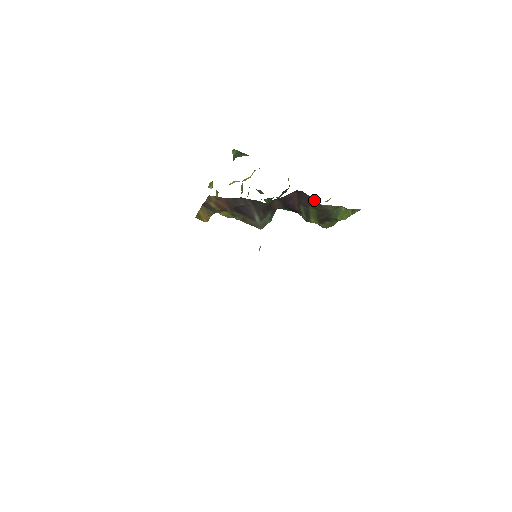
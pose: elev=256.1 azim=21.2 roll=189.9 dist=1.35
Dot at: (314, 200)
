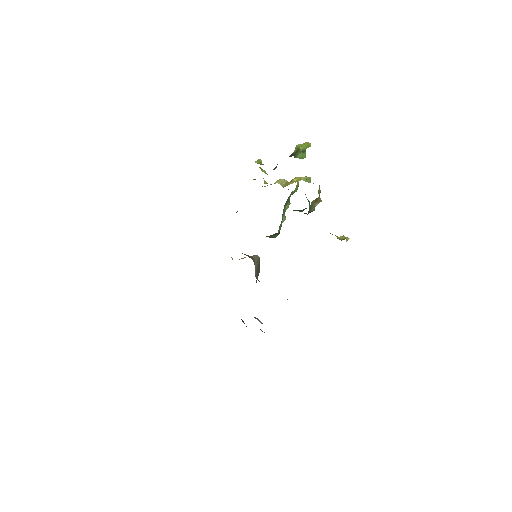
Dot at: occluded
